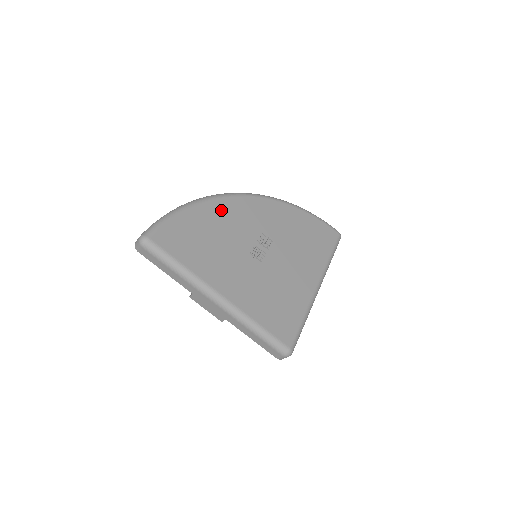
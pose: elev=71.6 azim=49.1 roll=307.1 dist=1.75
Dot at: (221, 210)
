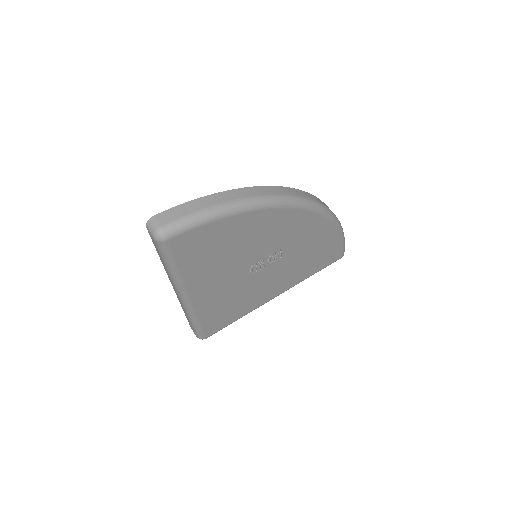
Dot at: (268, 221)
